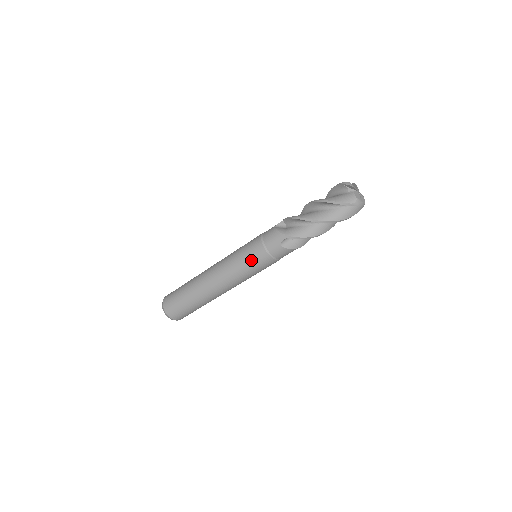
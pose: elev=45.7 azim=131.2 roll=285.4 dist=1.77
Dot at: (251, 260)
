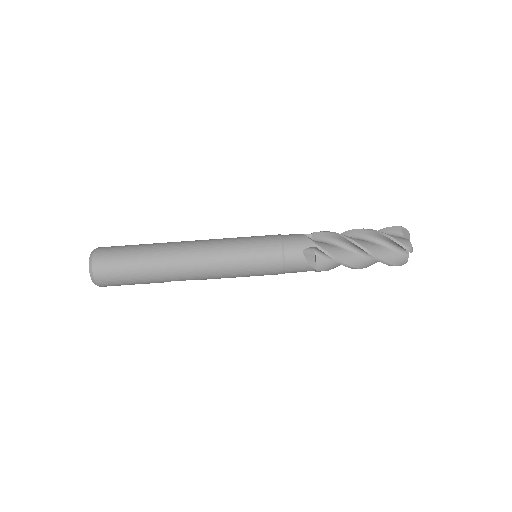
Dot at: (257, 250)
